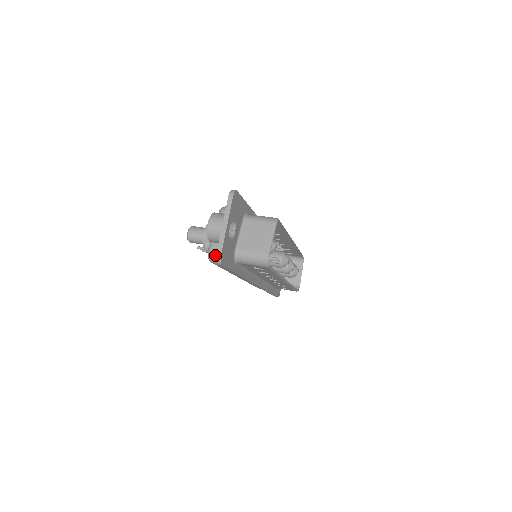
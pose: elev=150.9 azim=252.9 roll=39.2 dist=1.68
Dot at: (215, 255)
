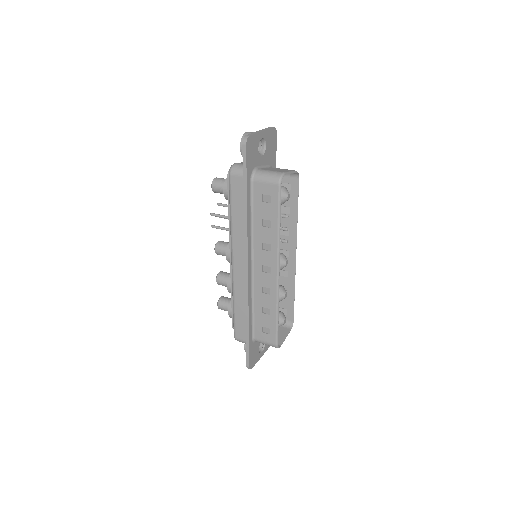
Dot at: (237, 165)
